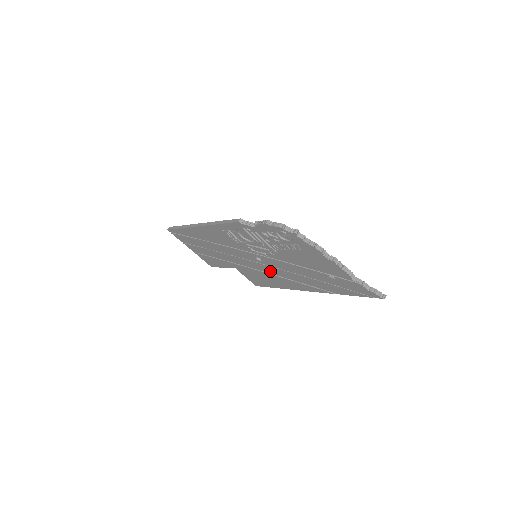
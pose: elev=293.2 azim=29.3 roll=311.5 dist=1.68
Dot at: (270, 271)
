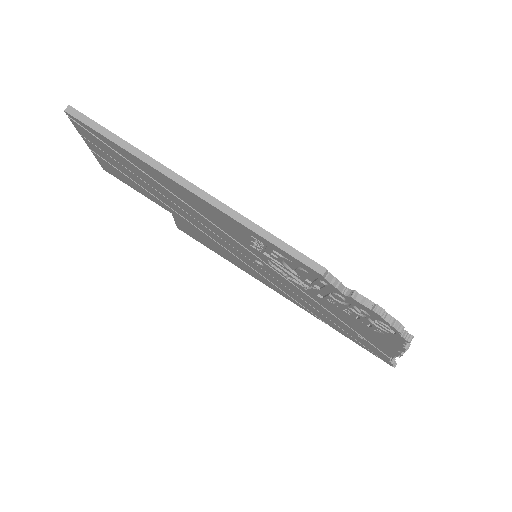
Dot at: (252, 266)
